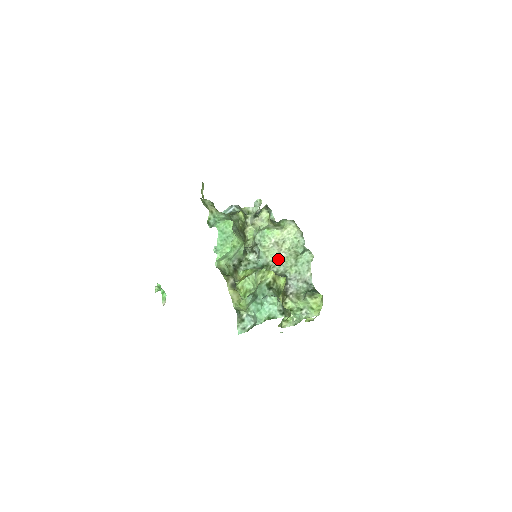
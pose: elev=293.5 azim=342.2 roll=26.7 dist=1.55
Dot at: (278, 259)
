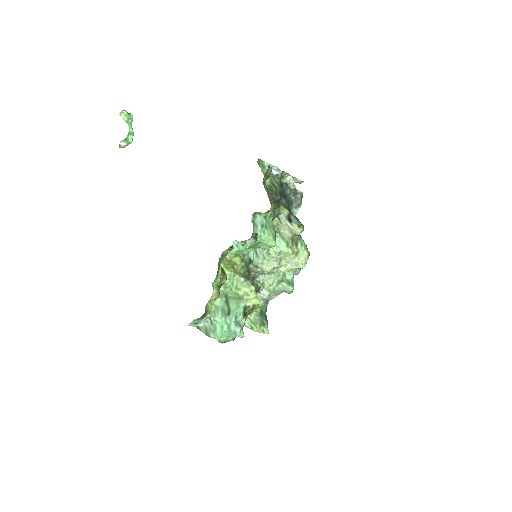
Dot at: (268, 273)
